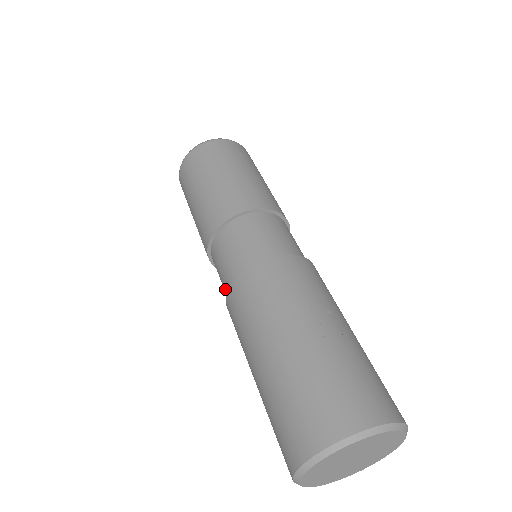
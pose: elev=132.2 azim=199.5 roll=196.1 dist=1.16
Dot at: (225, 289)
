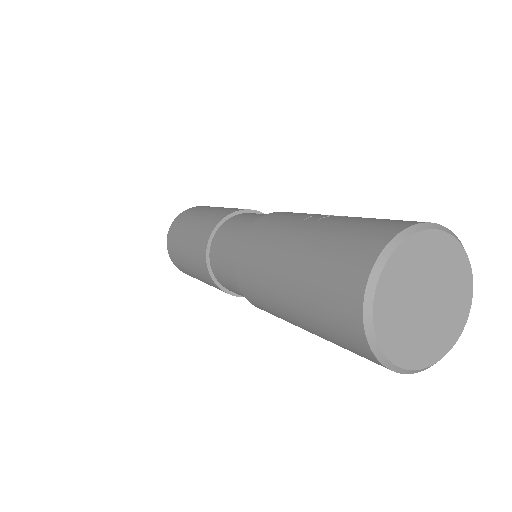
Dot at: (236, 284)
